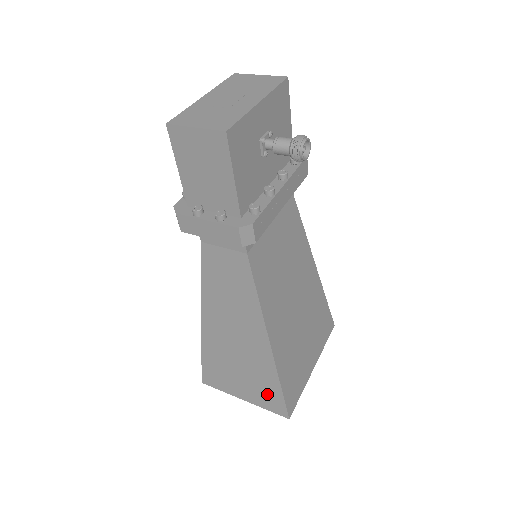
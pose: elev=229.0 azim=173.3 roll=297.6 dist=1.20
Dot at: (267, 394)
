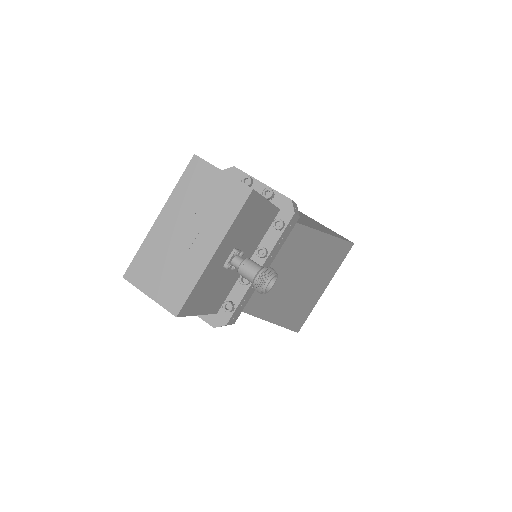
Dot at: occluded
